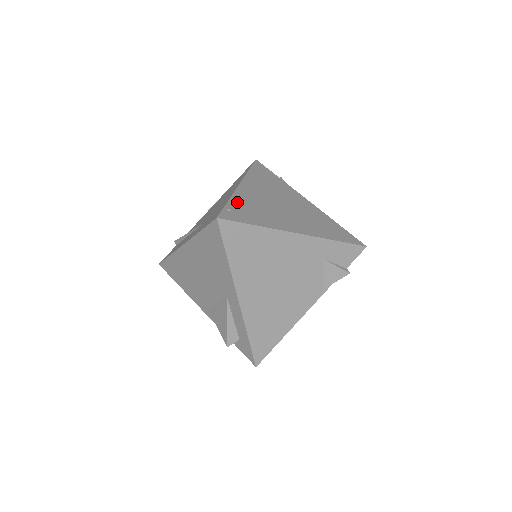
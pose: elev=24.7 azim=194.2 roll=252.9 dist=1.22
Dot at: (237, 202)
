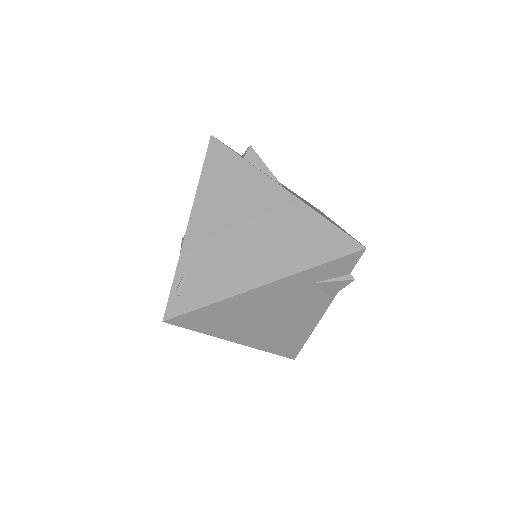
Dot at: (185, 269)
